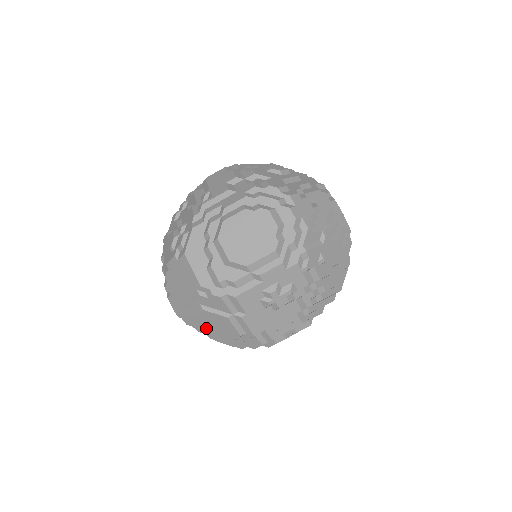
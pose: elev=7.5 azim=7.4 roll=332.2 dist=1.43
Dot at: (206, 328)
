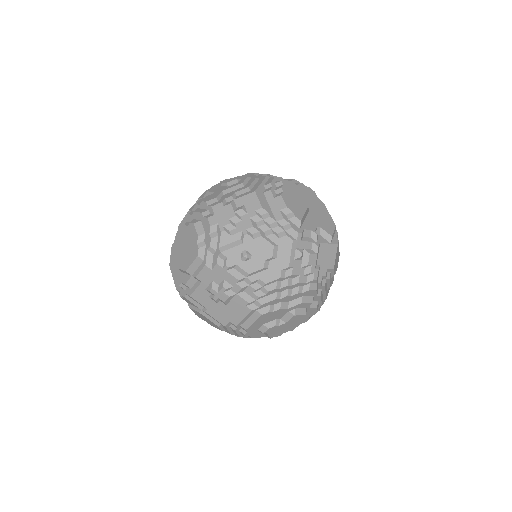
Dot at: (206, 321)
